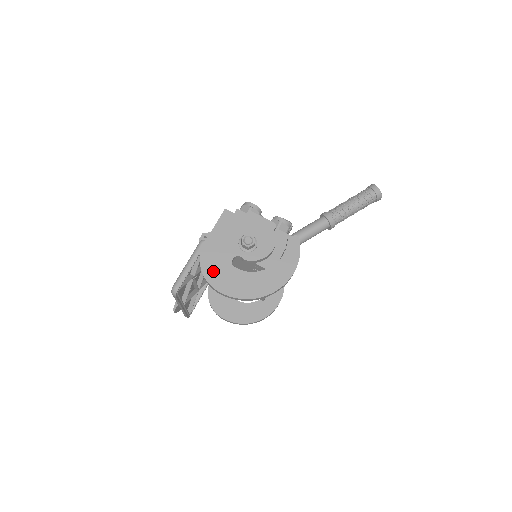
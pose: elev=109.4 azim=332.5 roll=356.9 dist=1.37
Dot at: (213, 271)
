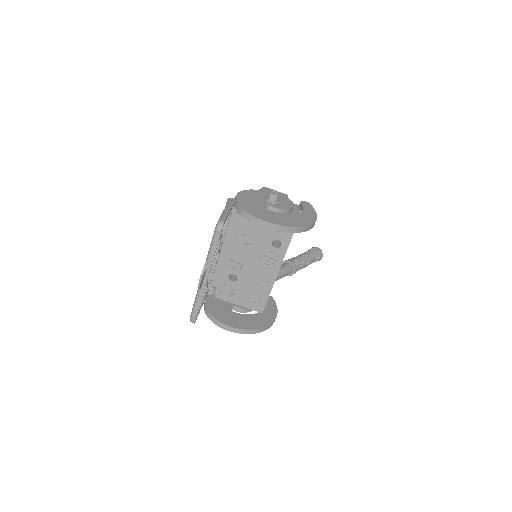
Dot at: (253, 210)
